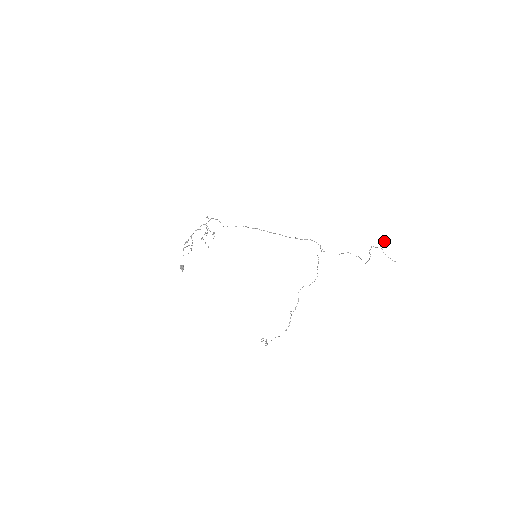
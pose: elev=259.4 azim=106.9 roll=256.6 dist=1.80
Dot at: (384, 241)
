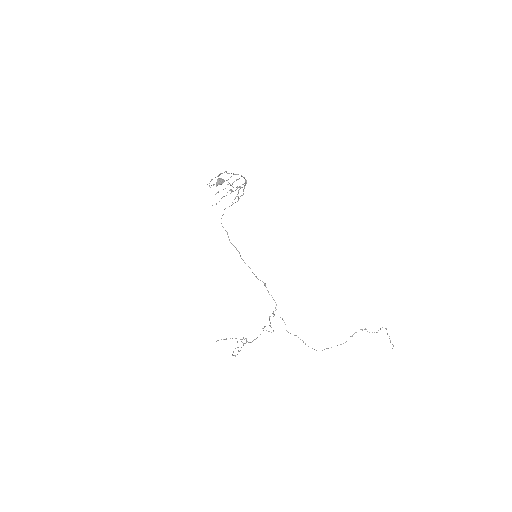
Dot at: (385, 328)
